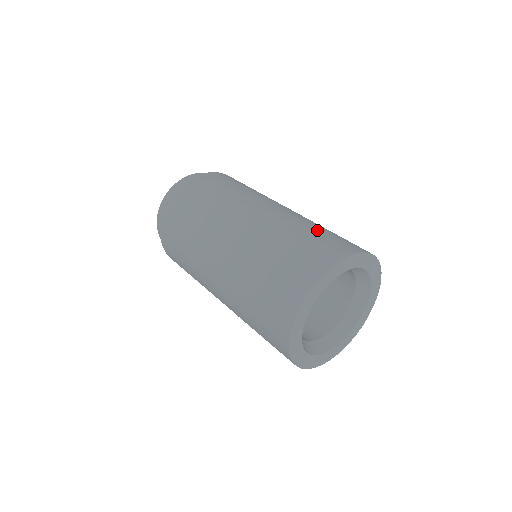
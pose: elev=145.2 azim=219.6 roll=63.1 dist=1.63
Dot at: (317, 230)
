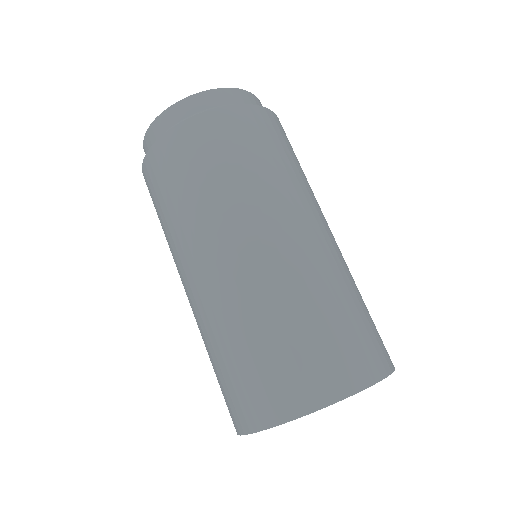
Dot at: (364, 306)
